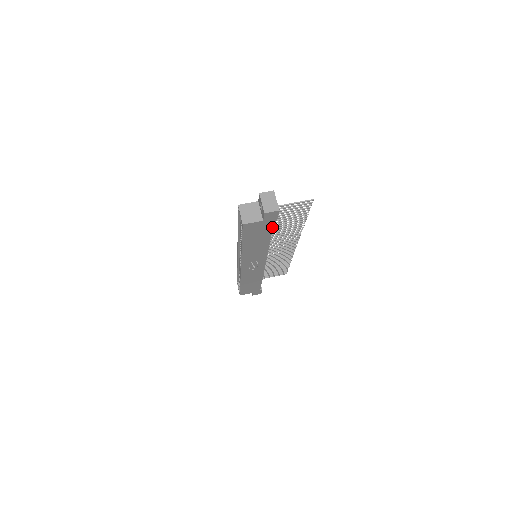
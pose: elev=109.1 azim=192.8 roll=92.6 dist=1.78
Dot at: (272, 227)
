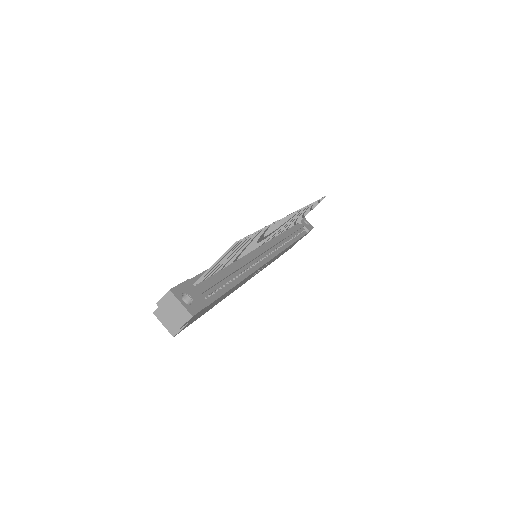
Dot at: (216, 299)
